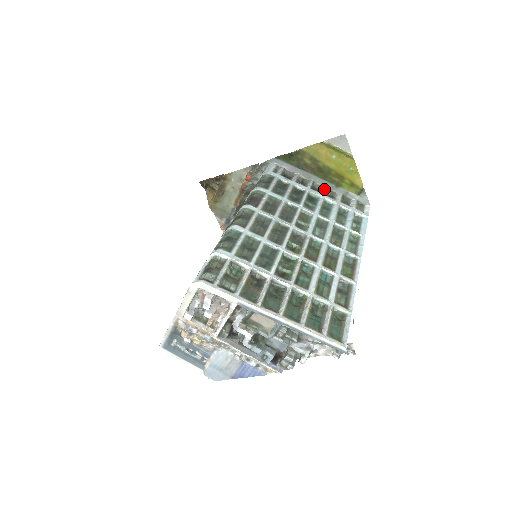
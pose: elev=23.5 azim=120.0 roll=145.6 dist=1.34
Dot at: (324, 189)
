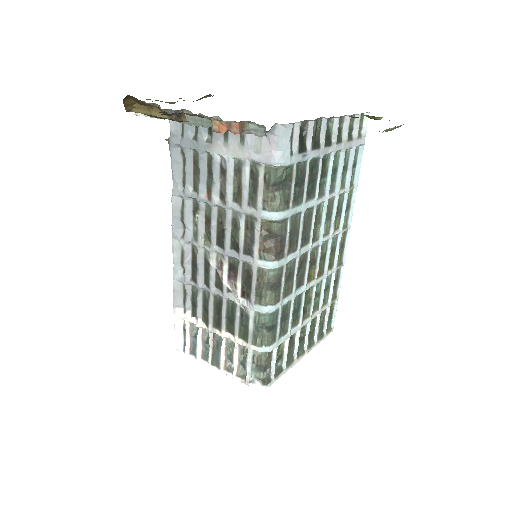
Dot at: (336, 128)
